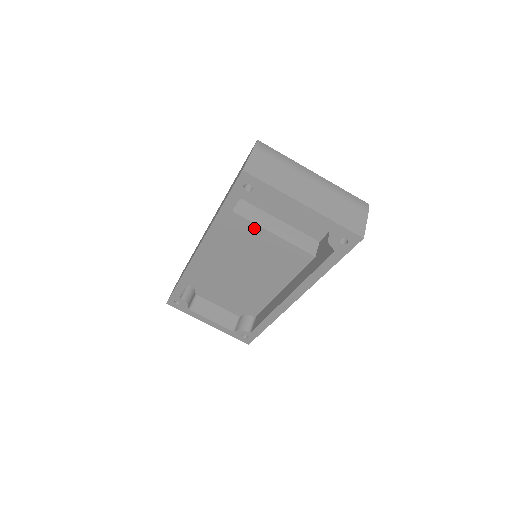
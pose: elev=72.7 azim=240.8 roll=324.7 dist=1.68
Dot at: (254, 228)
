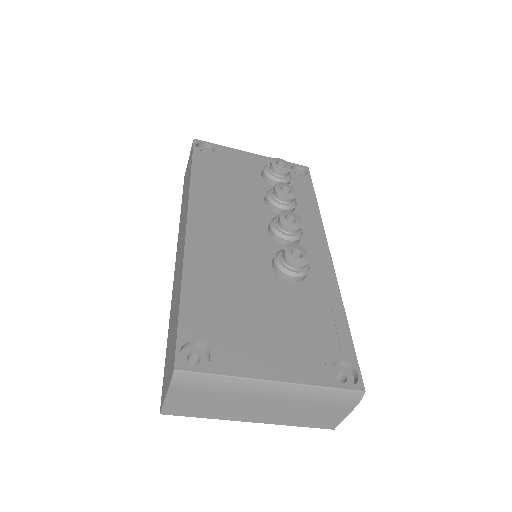
Dot at: occluded
